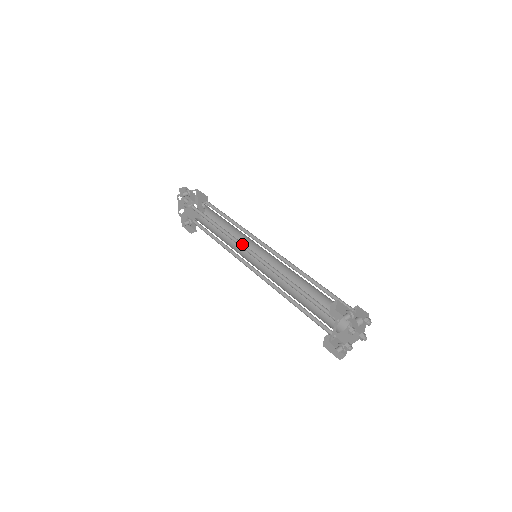
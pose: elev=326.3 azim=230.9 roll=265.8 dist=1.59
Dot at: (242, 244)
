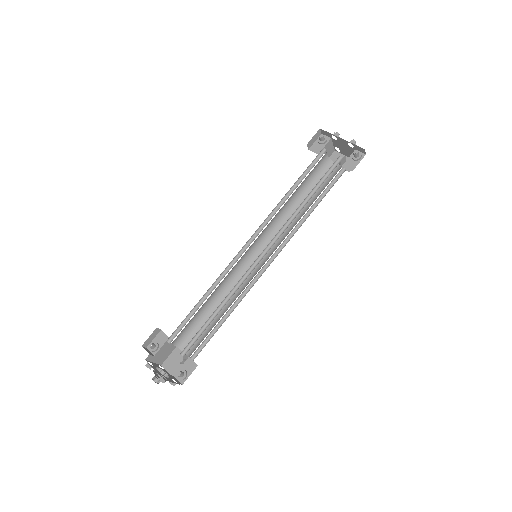
Dot at: (236, 261)
